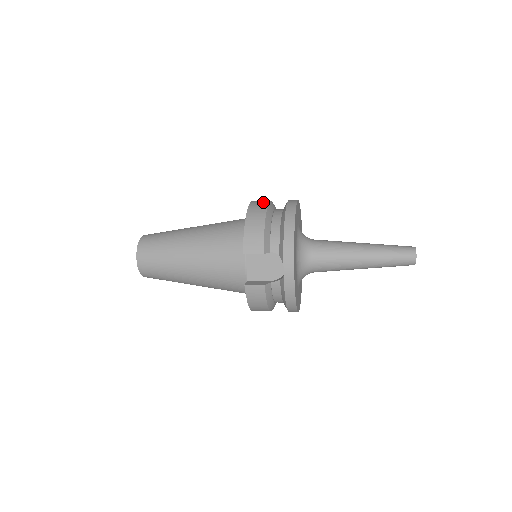
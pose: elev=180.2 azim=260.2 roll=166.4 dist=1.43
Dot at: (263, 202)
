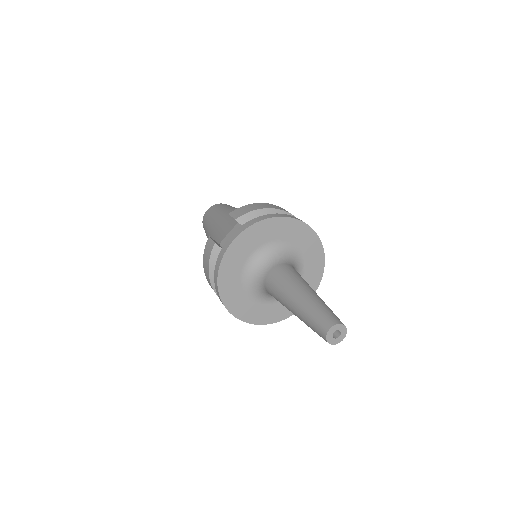
Dot at: occluded
